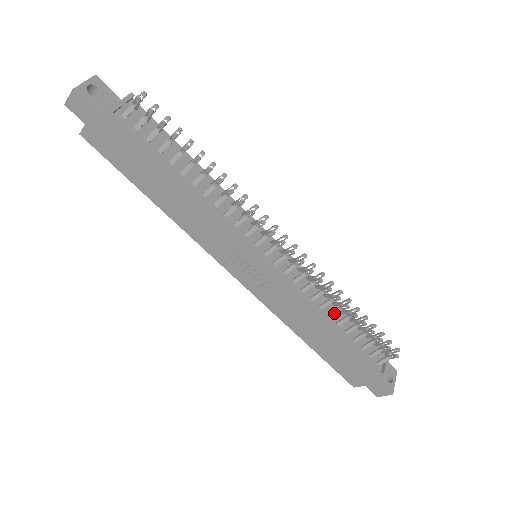
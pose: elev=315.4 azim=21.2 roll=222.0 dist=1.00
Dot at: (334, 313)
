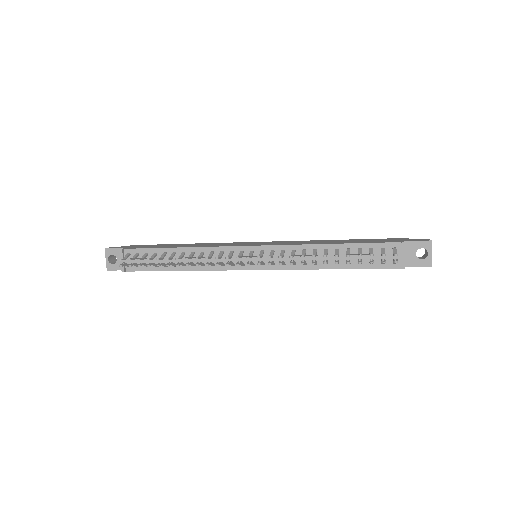
Dot at: occluded
